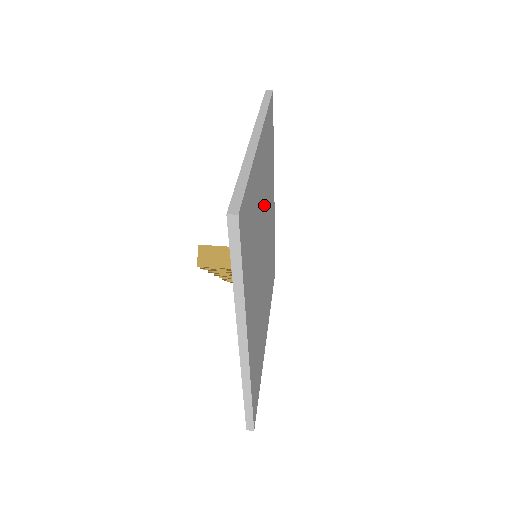
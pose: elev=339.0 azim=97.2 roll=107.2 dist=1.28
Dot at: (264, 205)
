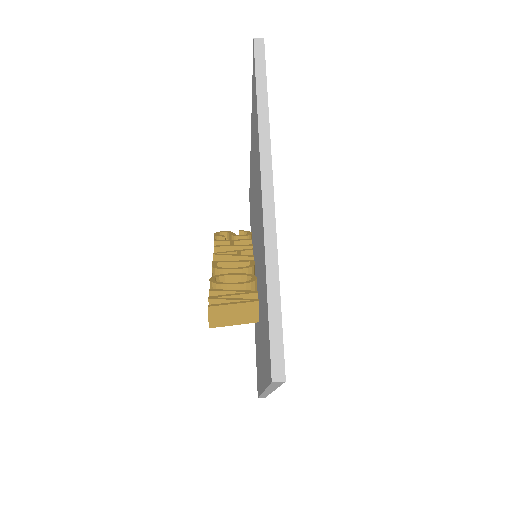
Dot at: occluded
